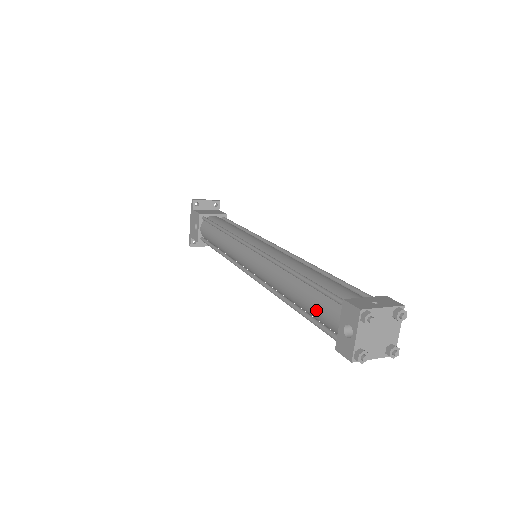
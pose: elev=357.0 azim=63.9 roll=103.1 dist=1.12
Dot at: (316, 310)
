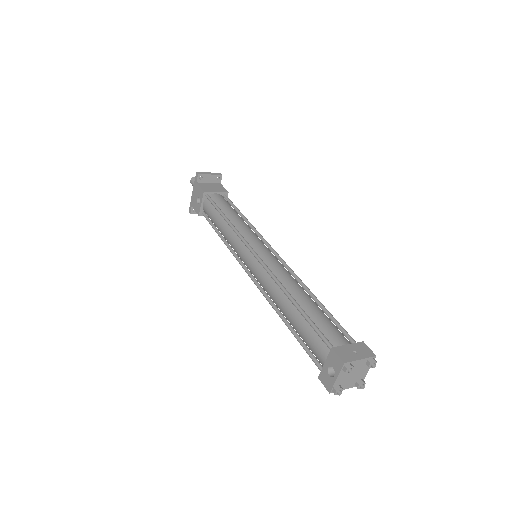
Dot at: (307, 340)
